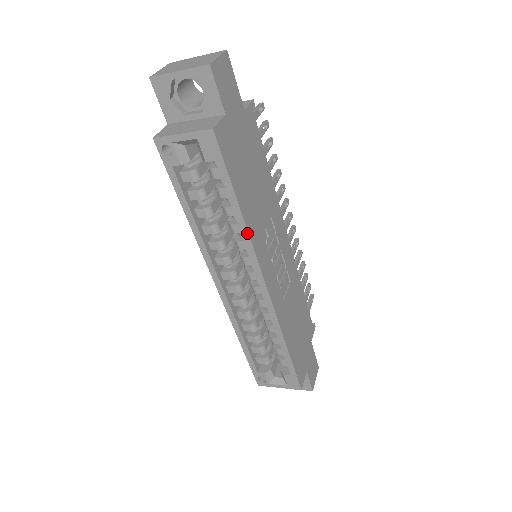
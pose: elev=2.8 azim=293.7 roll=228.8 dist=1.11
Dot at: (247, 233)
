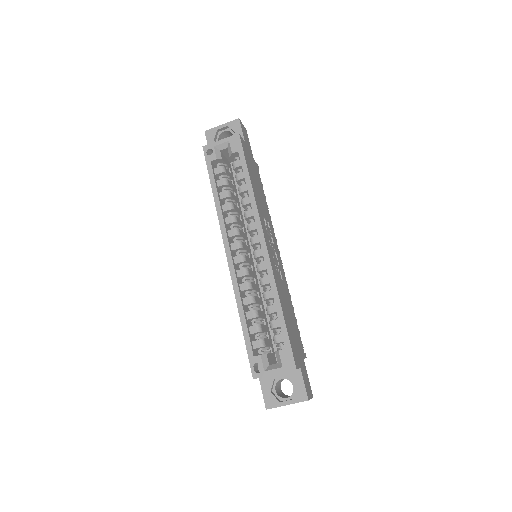
Dot at: (254, 197)
